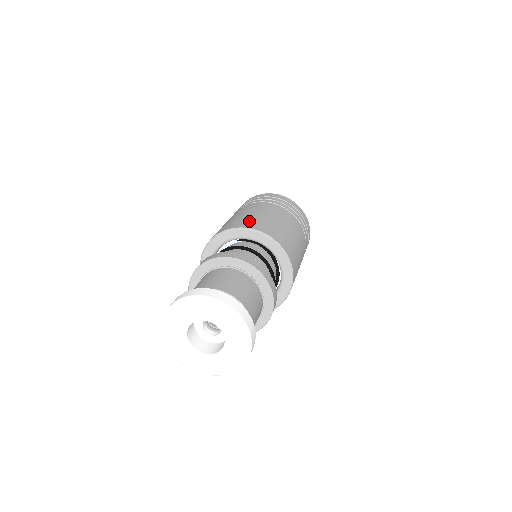
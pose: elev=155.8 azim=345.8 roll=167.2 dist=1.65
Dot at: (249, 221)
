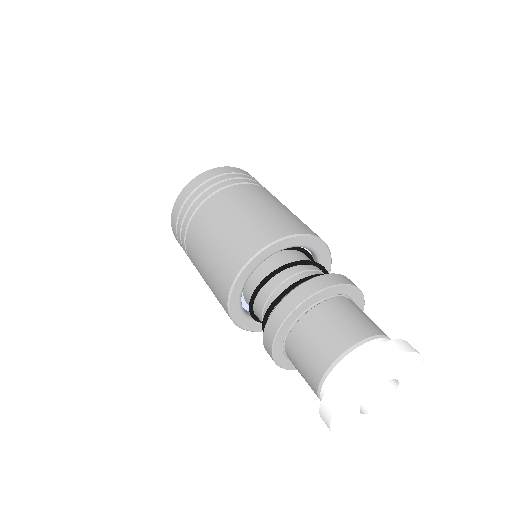
Dot at: (249, 236)
